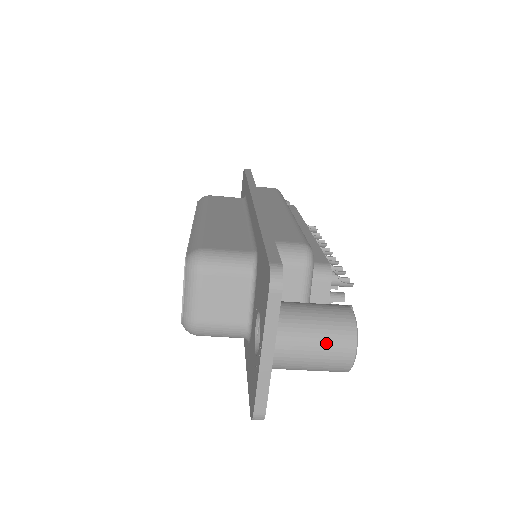
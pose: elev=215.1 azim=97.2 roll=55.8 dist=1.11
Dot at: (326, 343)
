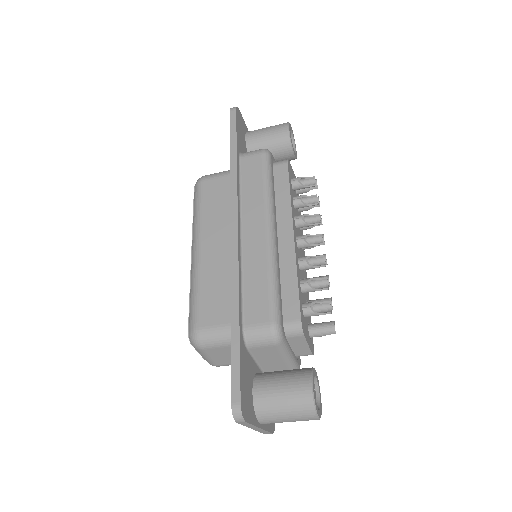
Dot at: (294, 418)
